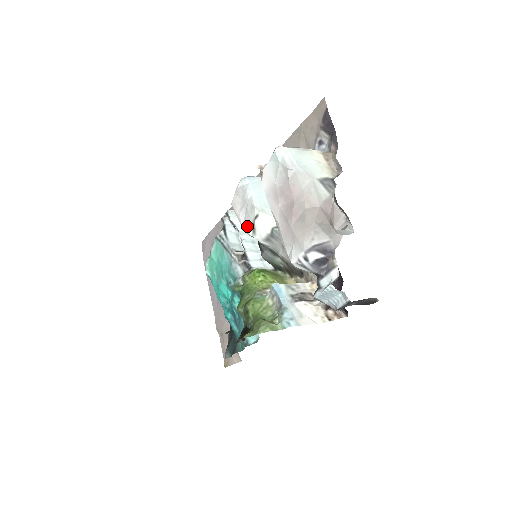
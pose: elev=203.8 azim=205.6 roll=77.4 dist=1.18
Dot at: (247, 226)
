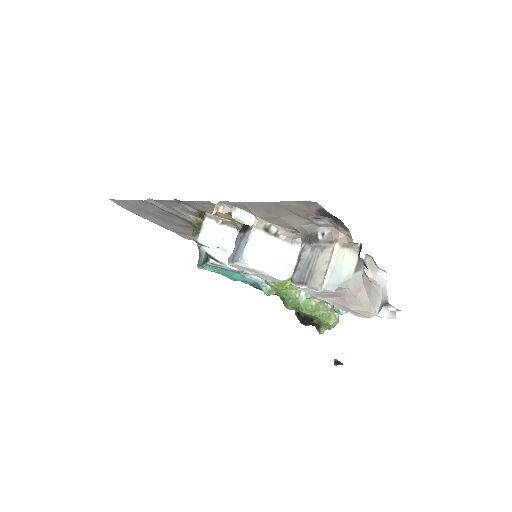
Dot at: occluded
